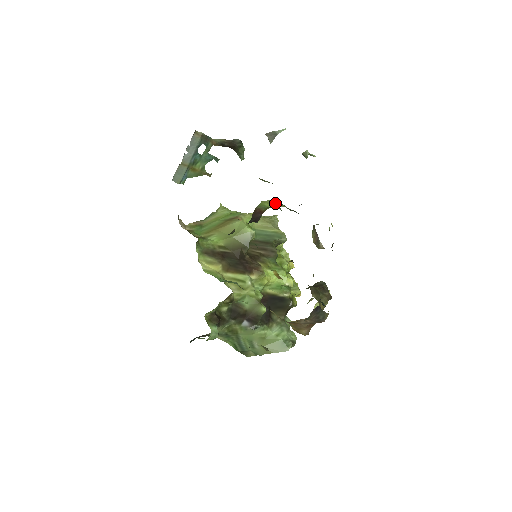
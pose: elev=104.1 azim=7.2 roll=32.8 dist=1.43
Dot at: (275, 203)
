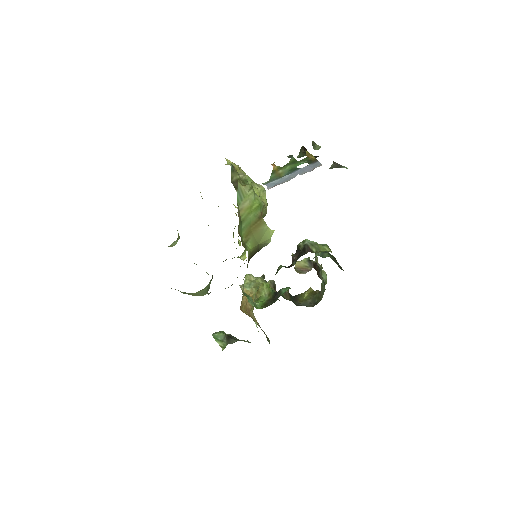
Dot at: (324, 272)
